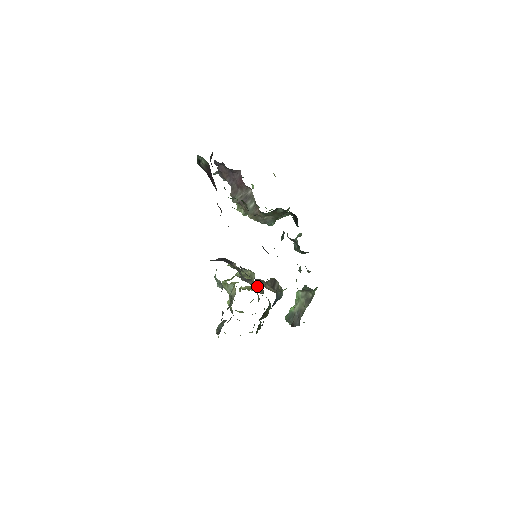
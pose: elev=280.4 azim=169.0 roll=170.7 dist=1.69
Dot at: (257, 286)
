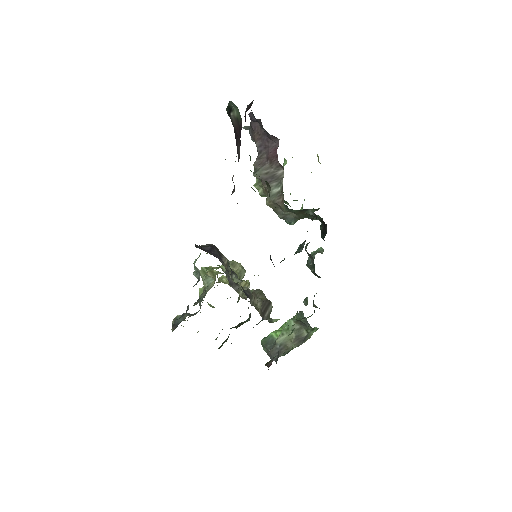
Dot at: occluded
